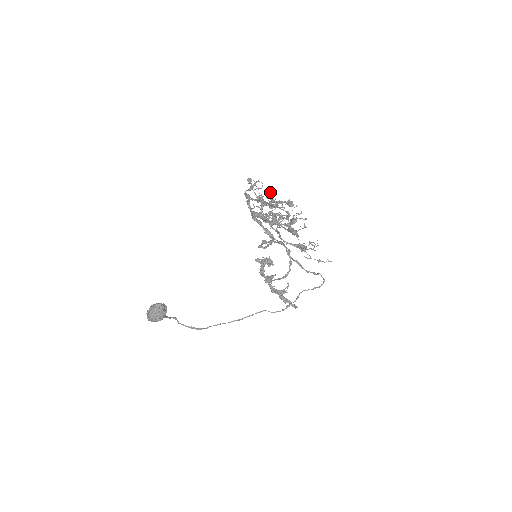
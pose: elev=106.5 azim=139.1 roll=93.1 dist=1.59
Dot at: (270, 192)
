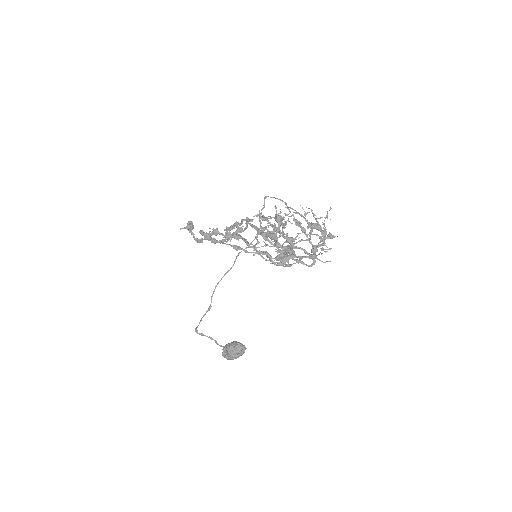
Dot at: (266, 234)
